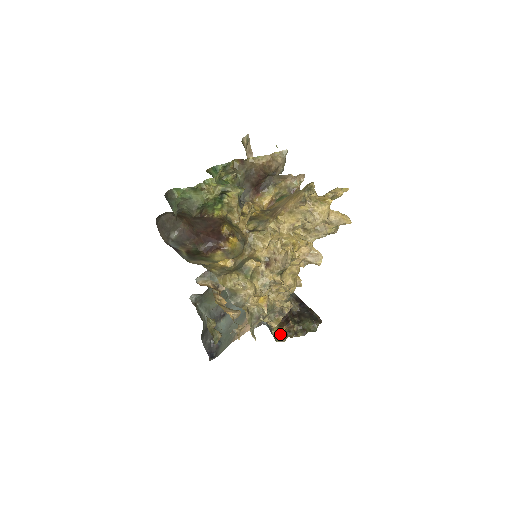
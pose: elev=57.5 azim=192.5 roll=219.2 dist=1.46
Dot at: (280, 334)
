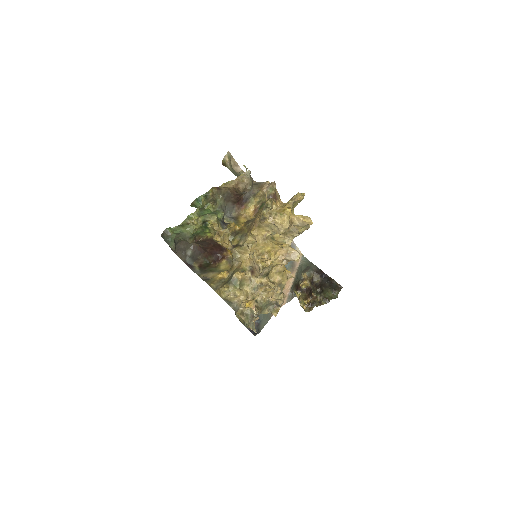
Dot at: (307, 305)
